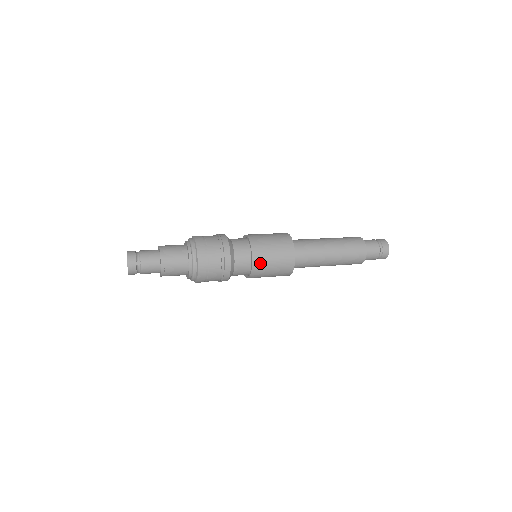
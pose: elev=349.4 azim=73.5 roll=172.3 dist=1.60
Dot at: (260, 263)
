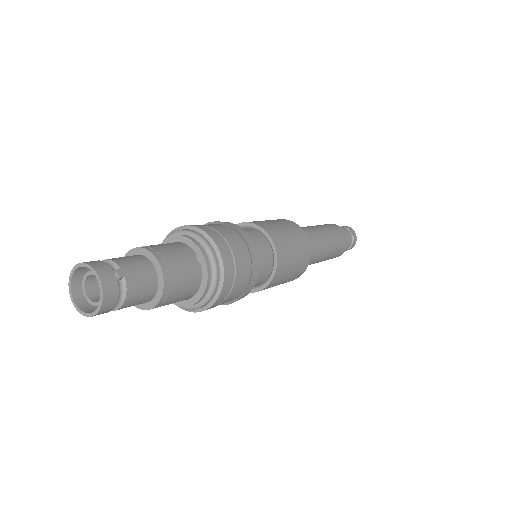
Dot at: (282, 248)
